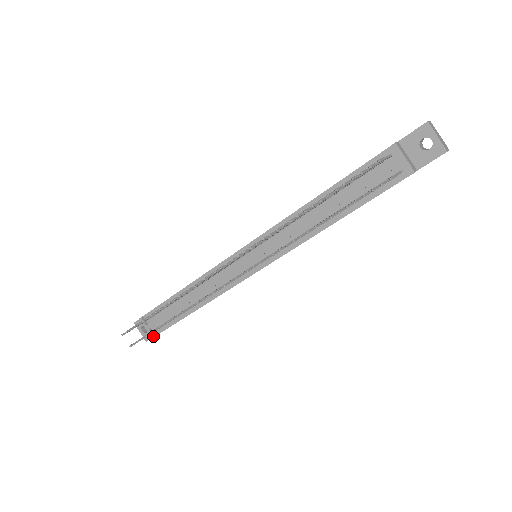
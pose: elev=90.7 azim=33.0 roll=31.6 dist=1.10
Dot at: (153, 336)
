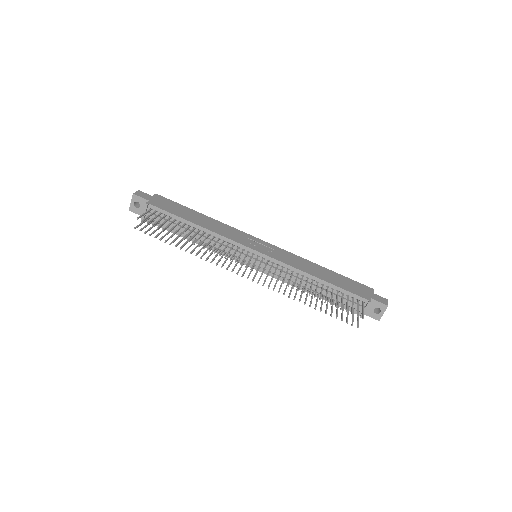
Dot at: occluded
